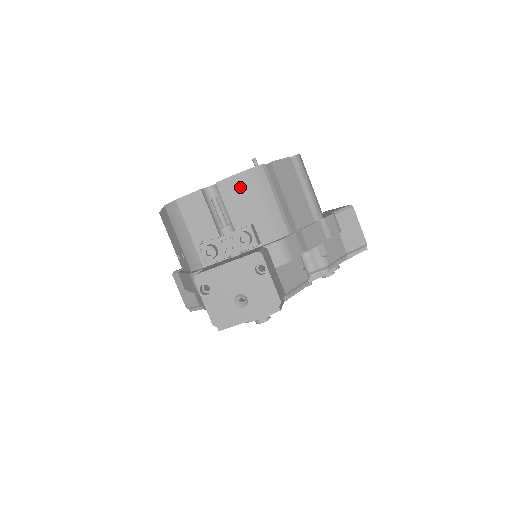
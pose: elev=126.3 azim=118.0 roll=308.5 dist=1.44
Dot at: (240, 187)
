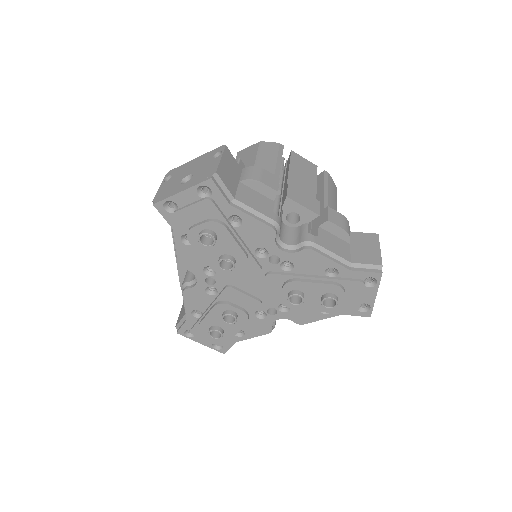
Dot at: (252, 150)
